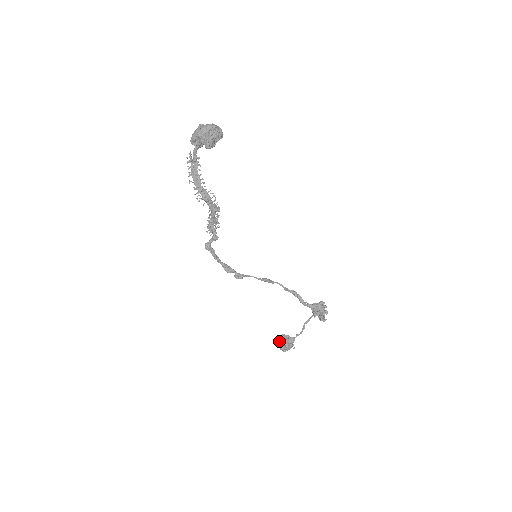
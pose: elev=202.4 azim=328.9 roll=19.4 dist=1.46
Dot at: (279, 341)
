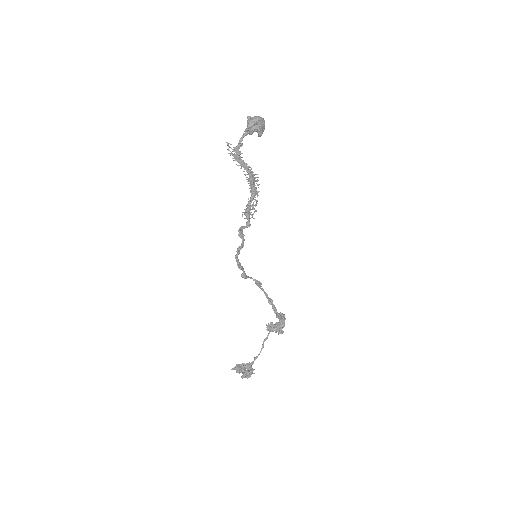
Dot at: (239, 370)
